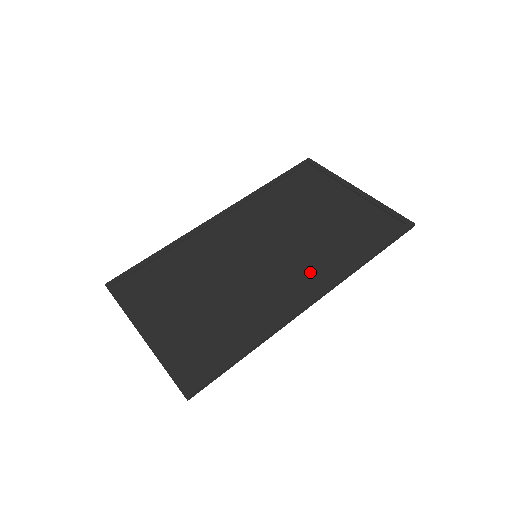
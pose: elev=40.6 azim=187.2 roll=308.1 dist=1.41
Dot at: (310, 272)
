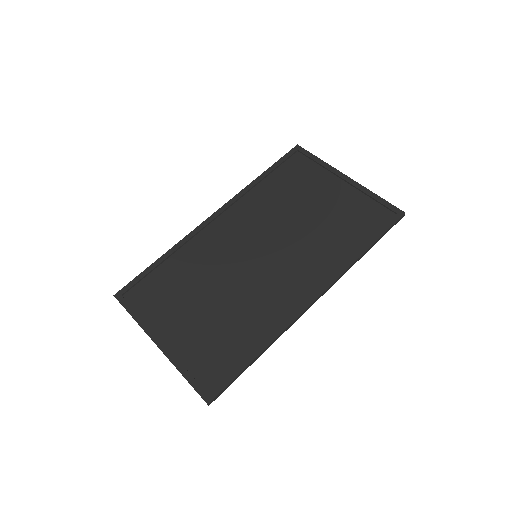
Dot at: (309, 270)
